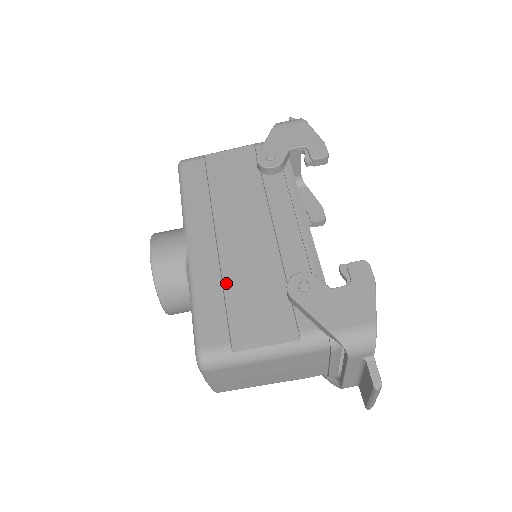
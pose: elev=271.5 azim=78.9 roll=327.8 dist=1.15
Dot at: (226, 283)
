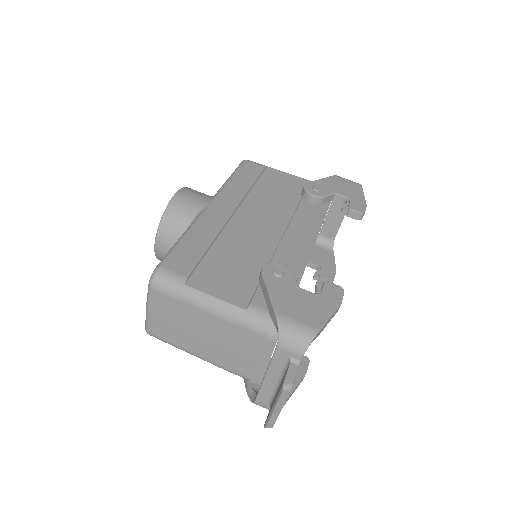
Dot at: (218, 242)
